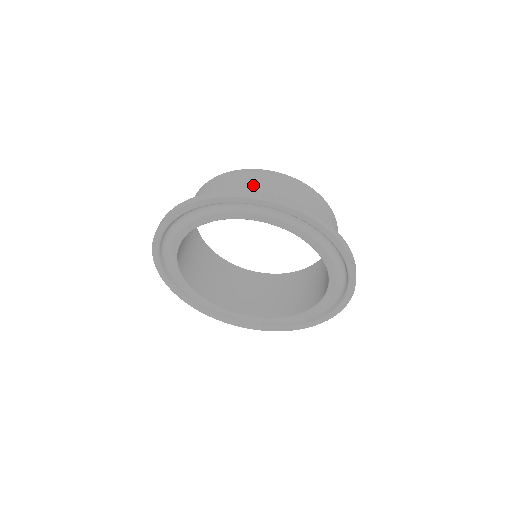
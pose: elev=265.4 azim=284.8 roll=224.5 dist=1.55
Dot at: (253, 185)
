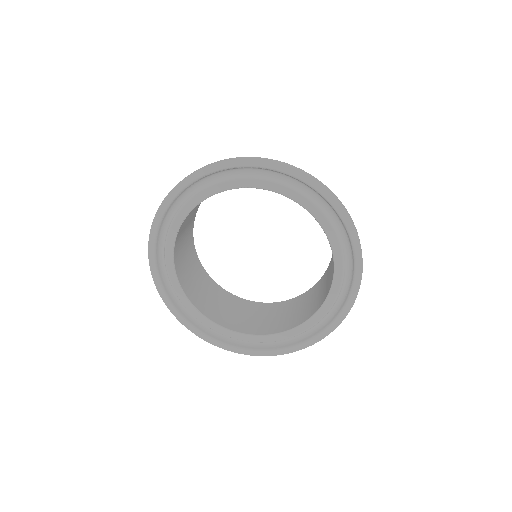
Dot at: occluded
